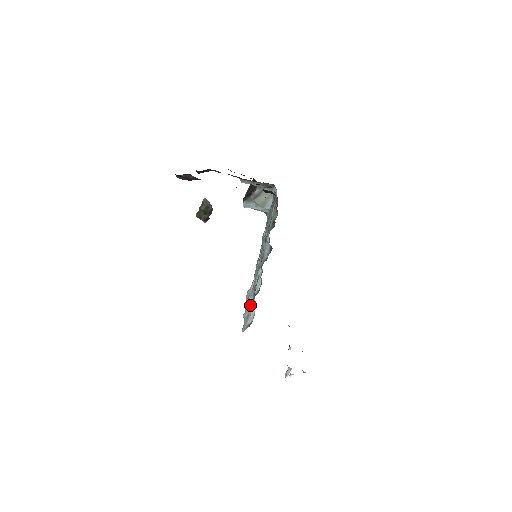
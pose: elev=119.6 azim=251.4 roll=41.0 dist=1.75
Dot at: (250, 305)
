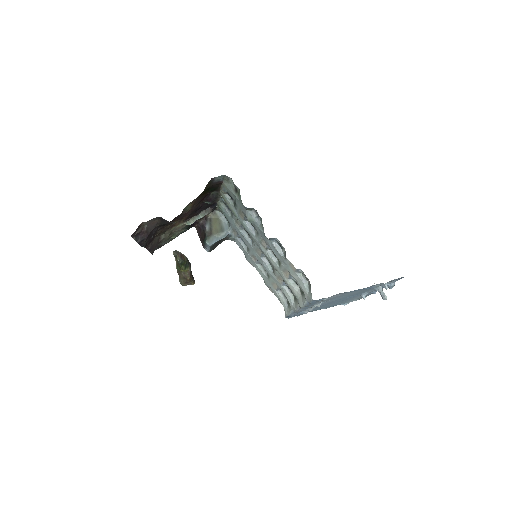
Dot at: (294, 291)
